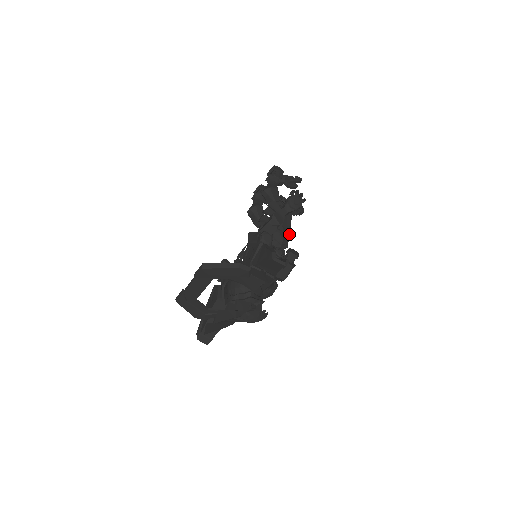
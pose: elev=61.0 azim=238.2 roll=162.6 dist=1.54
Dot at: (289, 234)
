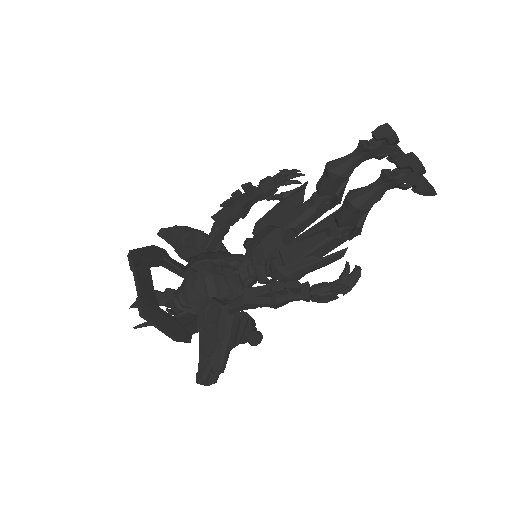
Dot at: occluded
